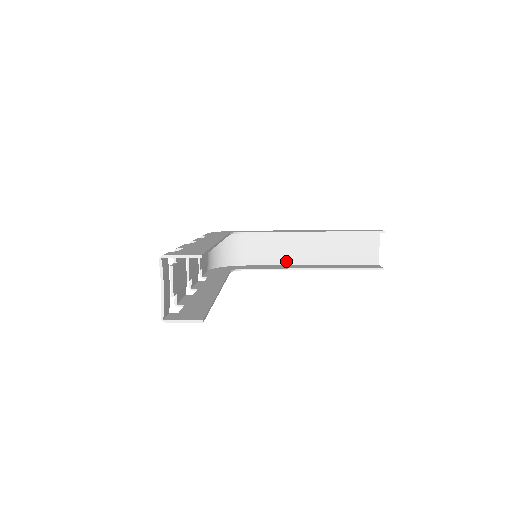
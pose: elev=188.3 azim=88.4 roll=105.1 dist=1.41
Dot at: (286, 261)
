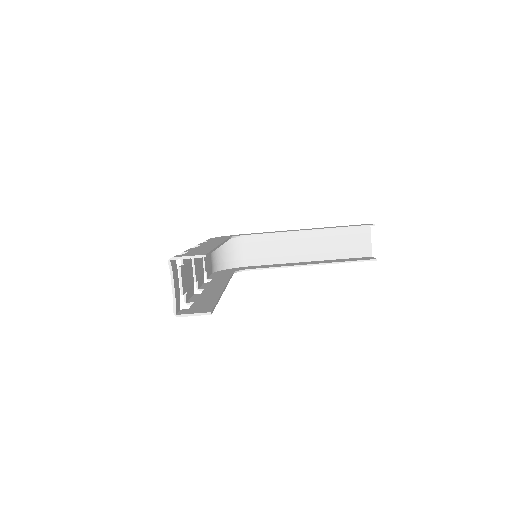
Dot at: (285, 259)
